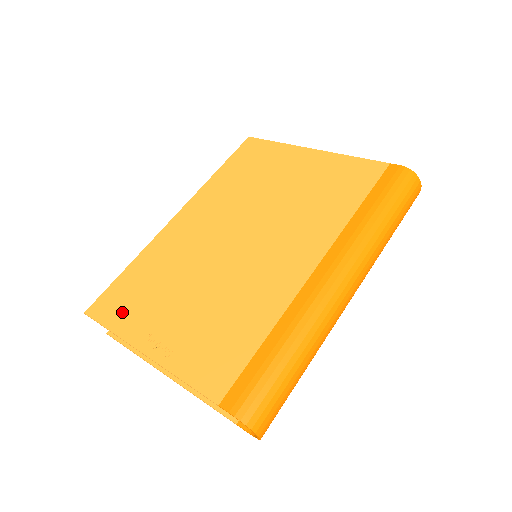
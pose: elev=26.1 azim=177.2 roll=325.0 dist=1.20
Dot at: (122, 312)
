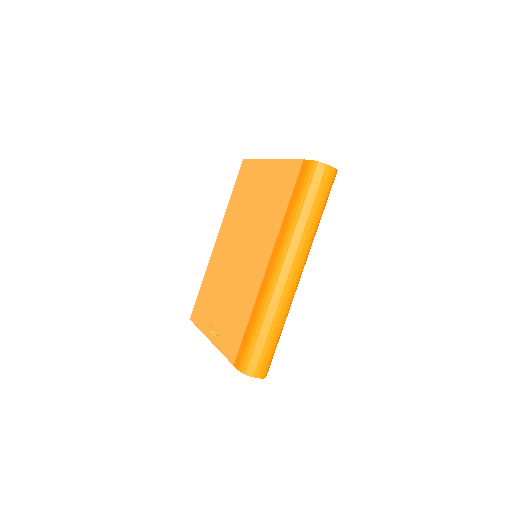
Dot at: (201, 316)
